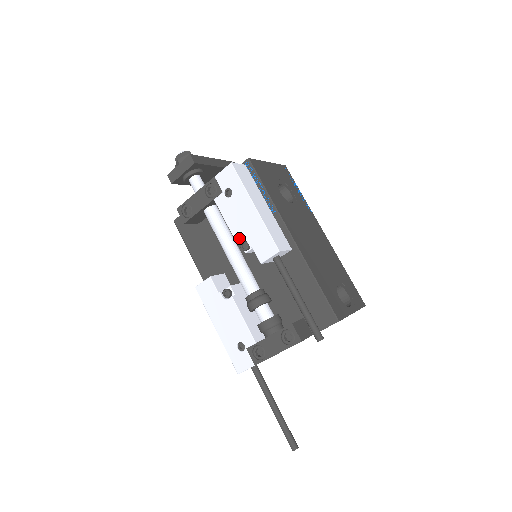
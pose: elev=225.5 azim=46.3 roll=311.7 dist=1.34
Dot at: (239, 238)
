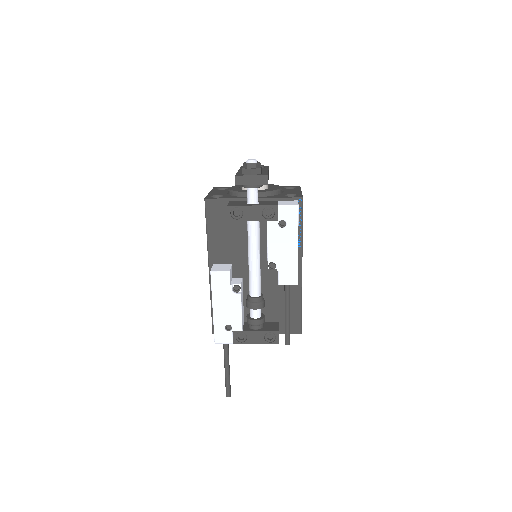
Dot at: (272, 260)
